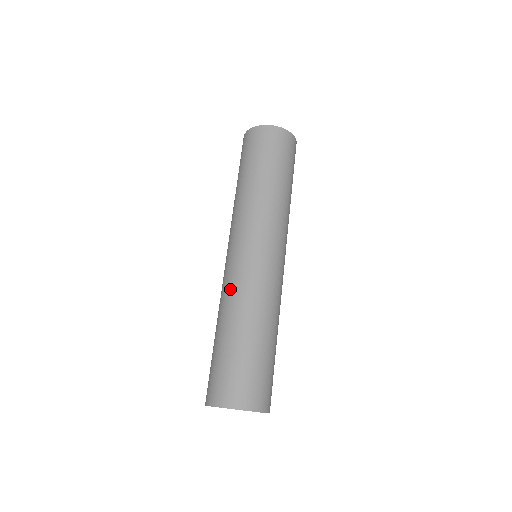
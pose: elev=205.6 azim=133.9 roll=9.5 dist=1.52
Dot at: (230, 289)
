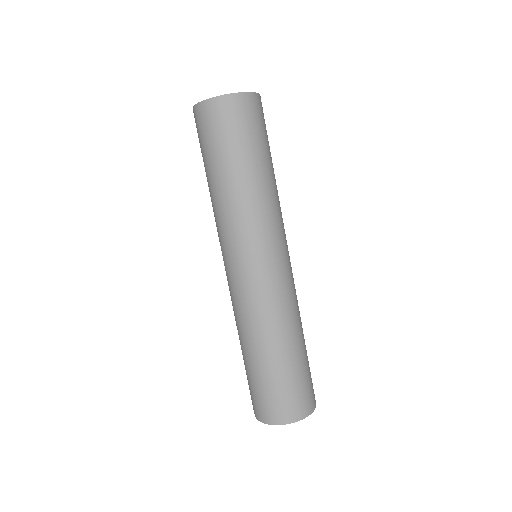
Dot at: occluded
